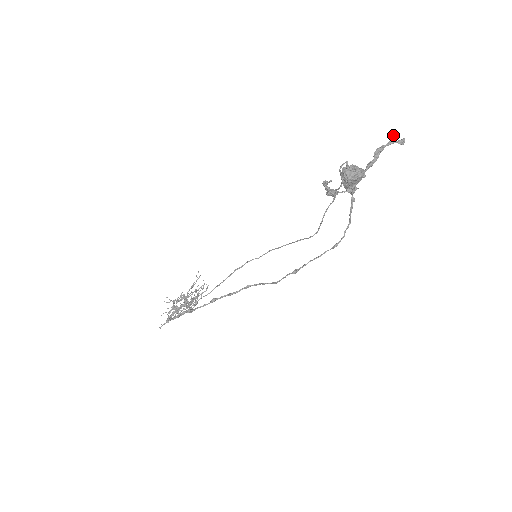
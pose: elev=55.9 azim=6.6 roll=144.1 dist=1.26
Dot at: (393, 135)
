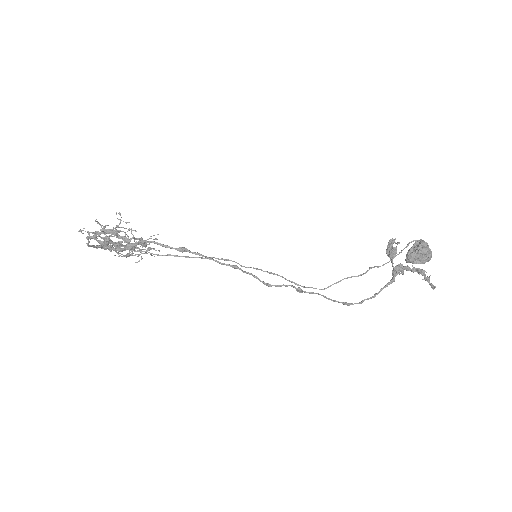
Dot at: occluded
